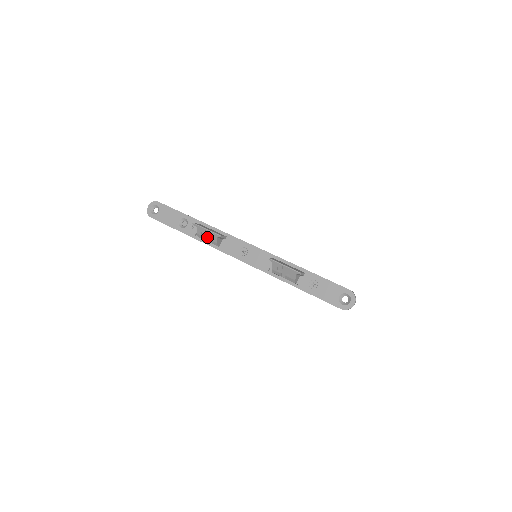
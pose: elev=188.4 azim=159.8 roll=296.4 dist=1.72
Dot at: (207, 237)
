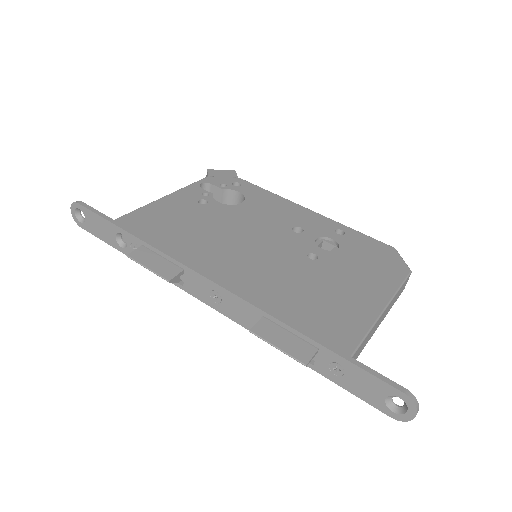
Dot at: occluded
